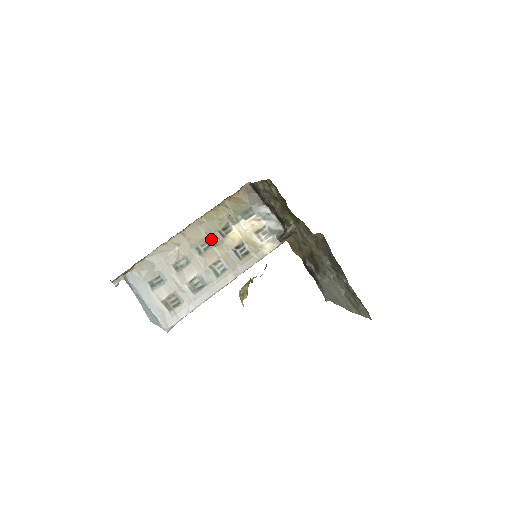
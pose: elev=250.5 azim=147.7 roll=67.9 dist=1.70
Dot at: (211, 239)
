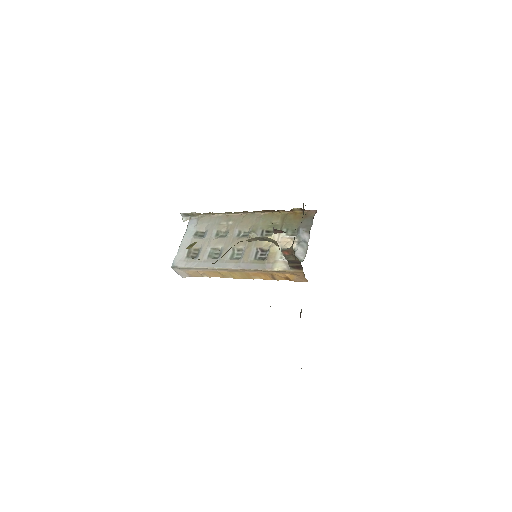
Dot at: (252, 231)
